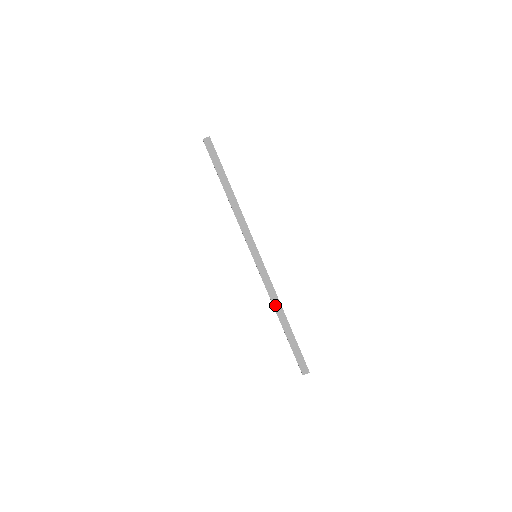
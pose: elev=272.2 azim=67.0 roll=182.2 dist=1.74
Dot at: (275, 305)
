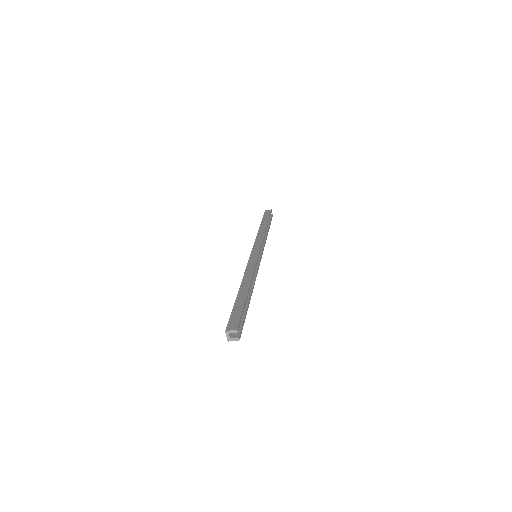
Dot at: occluded
